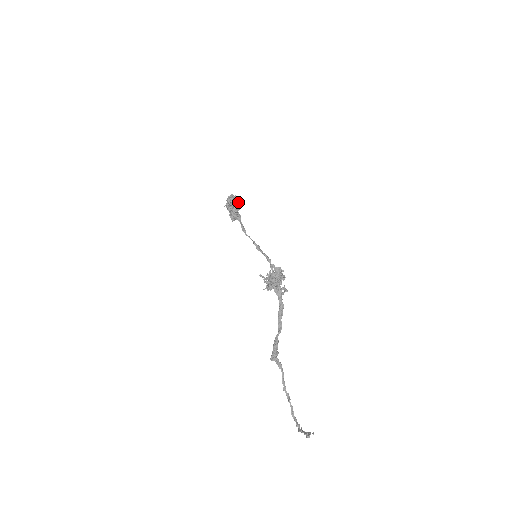
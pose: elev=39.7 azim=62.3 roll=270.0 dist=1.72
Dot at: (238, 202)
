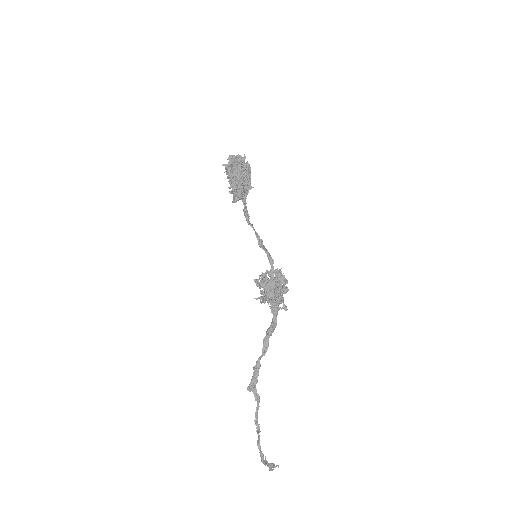
Dot at: (250, 176)
